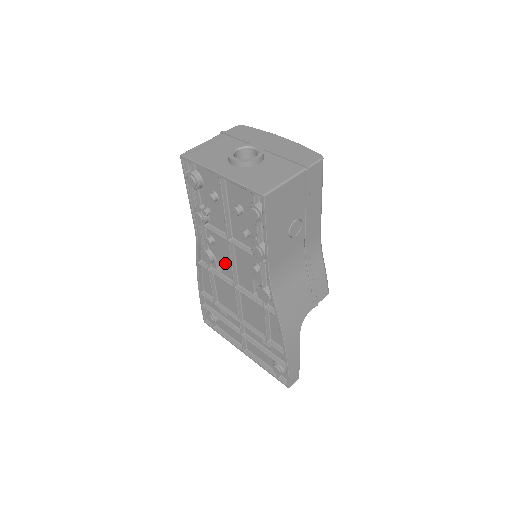
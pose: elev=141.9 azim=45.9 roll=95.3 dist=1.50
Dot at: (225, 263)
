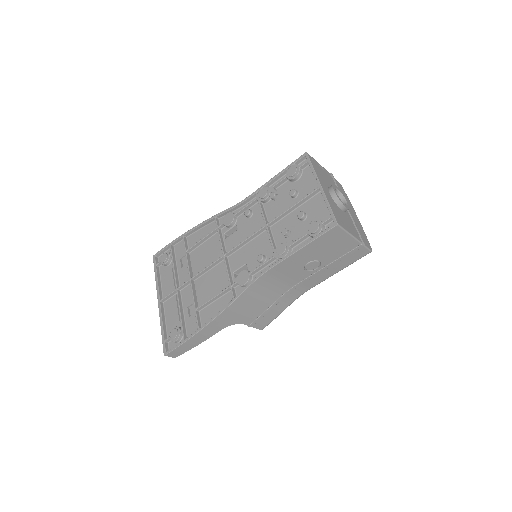
Dot at: (238, 236)
